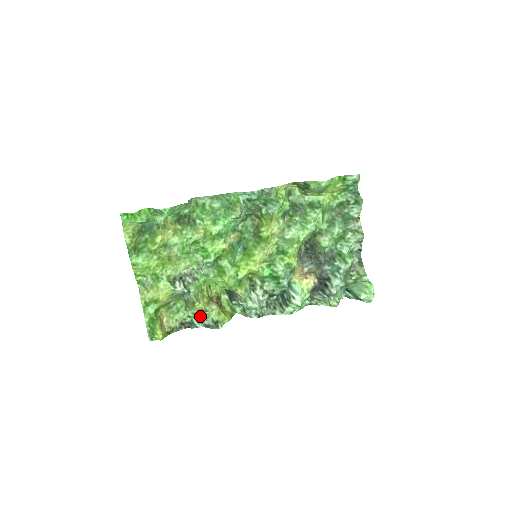
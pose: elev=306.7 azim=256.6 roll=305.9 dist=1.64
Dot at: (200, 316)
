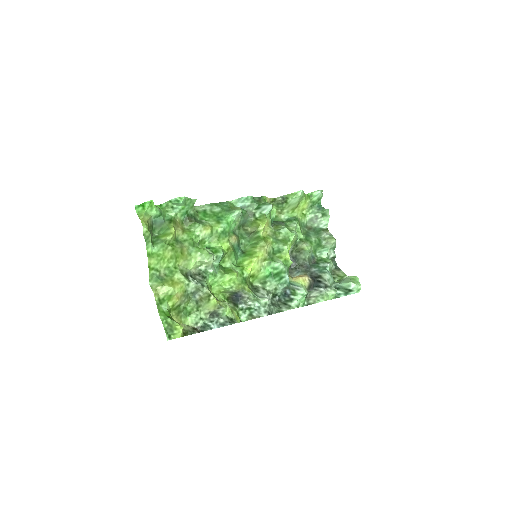
Dot at: (213, 315)
